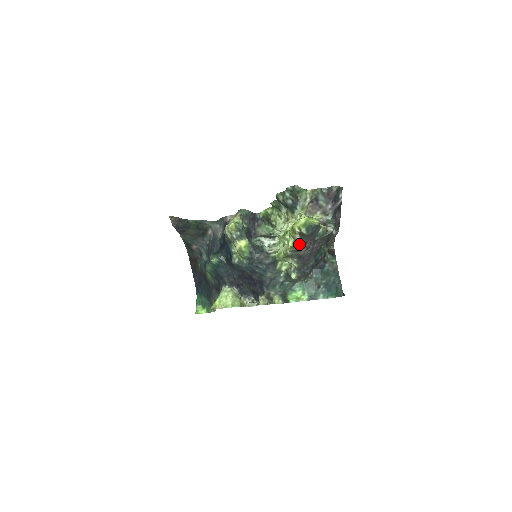
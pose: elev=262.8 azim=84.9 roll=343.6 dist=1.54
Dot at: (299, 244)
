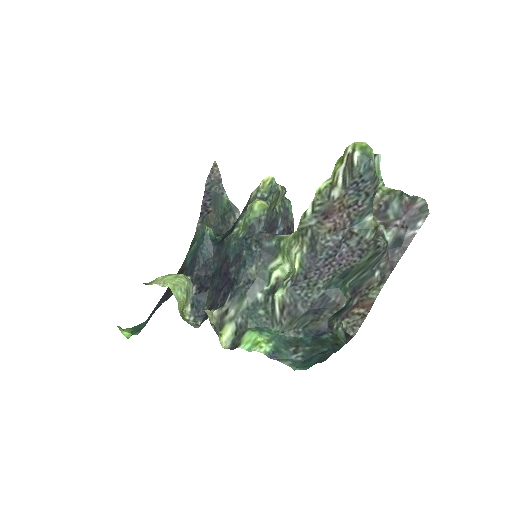
Dot at: (333, 192)
